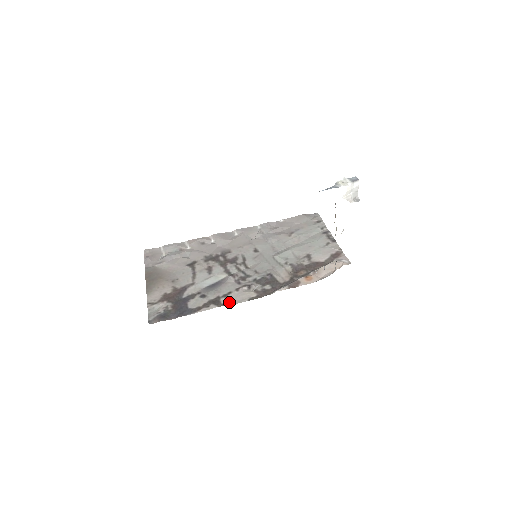
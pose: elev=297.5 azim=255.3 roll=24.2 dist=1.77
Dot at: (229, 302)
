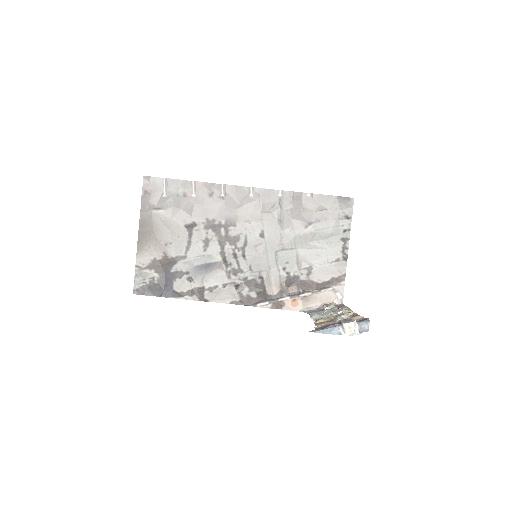
Dot at: (212, 298)
